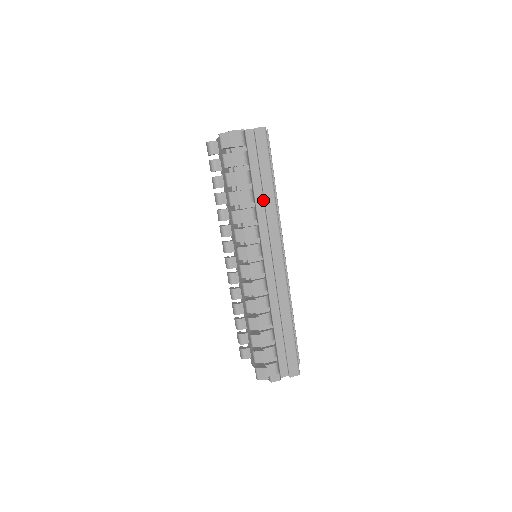
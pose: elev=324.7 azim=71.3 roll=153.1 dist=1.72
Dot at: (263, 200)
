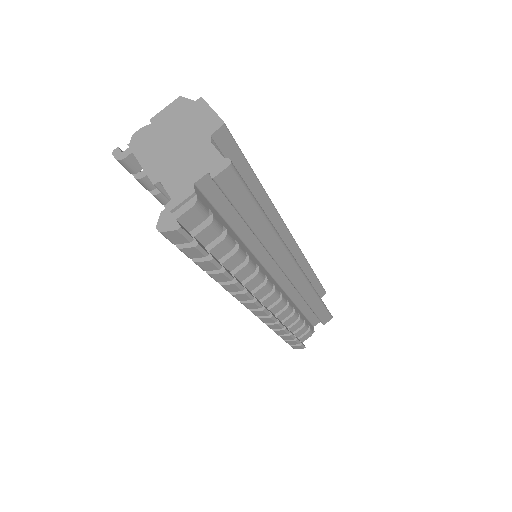
Dot at: occluded
